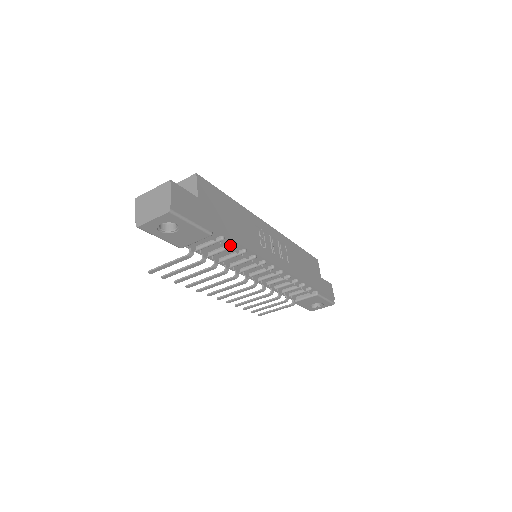
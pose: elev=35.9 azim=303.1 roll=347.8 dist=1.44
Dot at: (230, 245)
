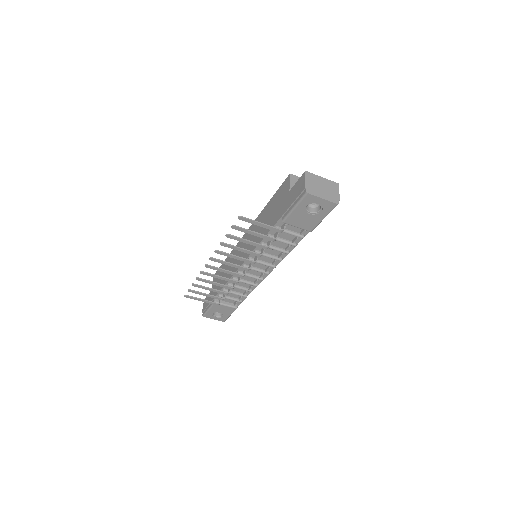
Dot at: (294, 243)
